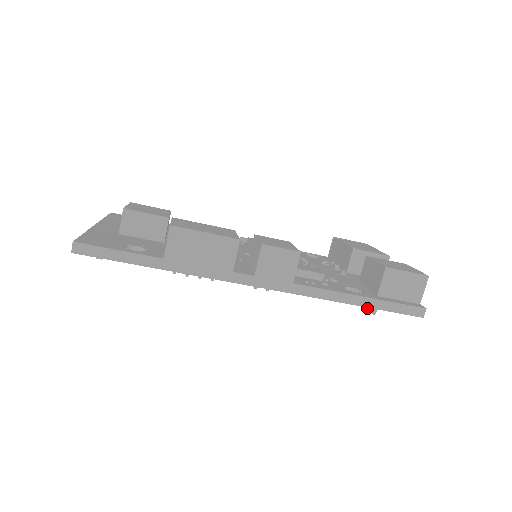
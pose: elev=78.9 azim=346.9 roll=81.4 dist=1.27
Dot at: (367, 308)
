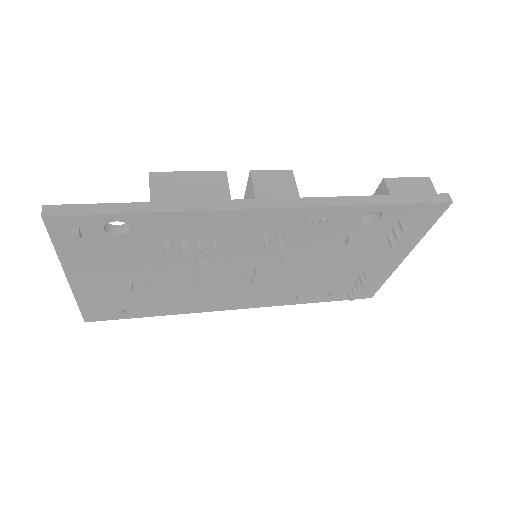
Dot at: occluded
